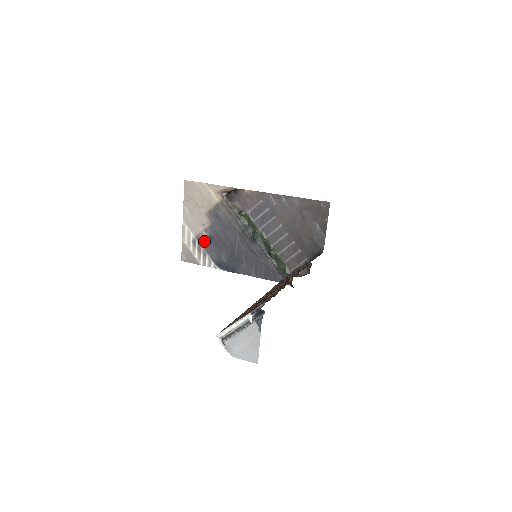
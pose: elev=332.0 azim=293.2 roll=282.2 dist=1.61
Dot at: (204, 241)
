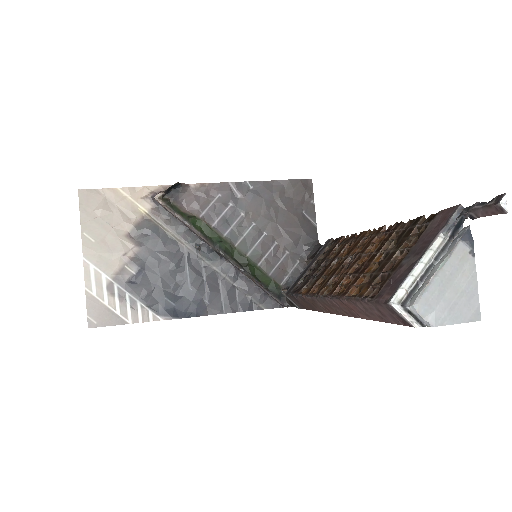
Dot at: (129, 281)
